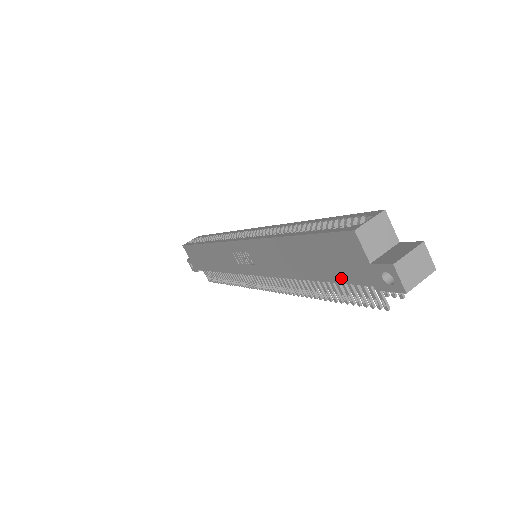
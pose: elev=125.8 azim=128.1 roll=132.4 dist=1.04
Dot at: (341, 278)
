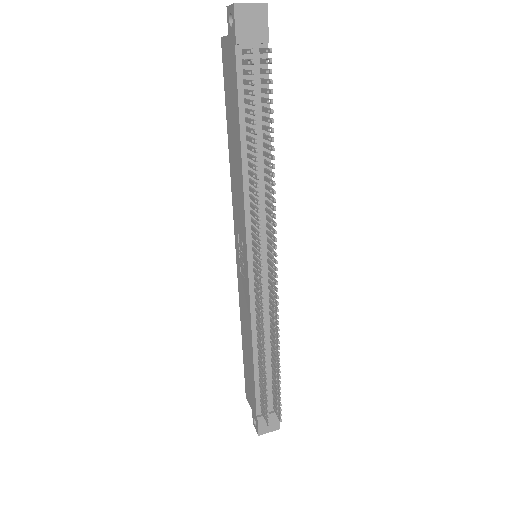
Dot at: (236, 87)
